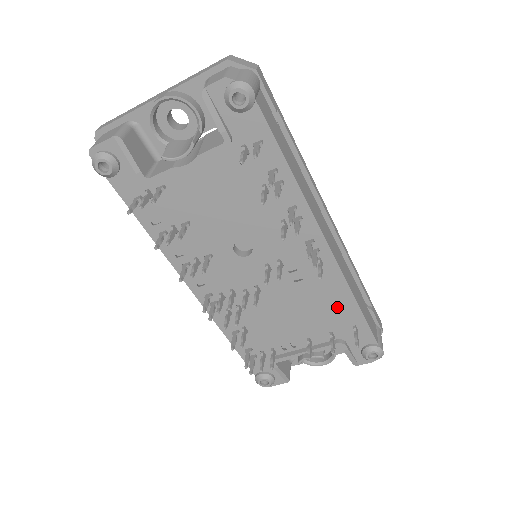
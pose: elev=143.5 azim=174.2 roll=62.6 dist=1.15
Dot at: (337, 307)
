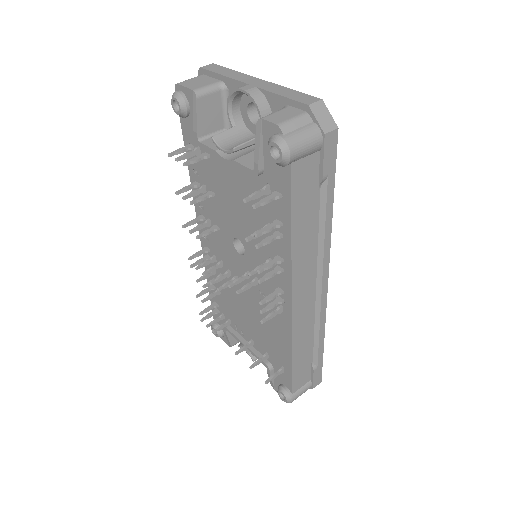
Dot at: (278, 345)
